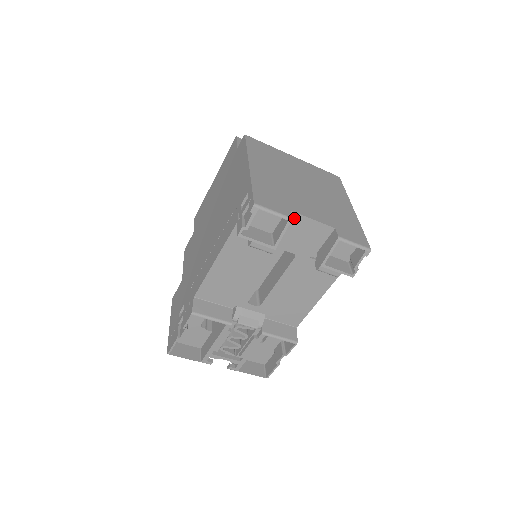
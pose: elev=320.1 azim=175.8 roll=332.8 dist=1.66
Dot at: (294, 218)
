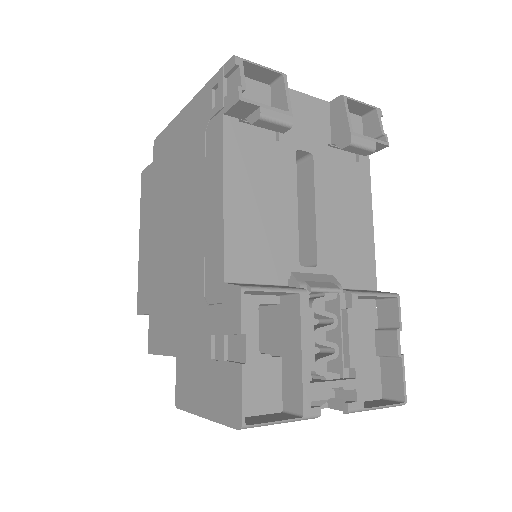
Dot at: occluded
